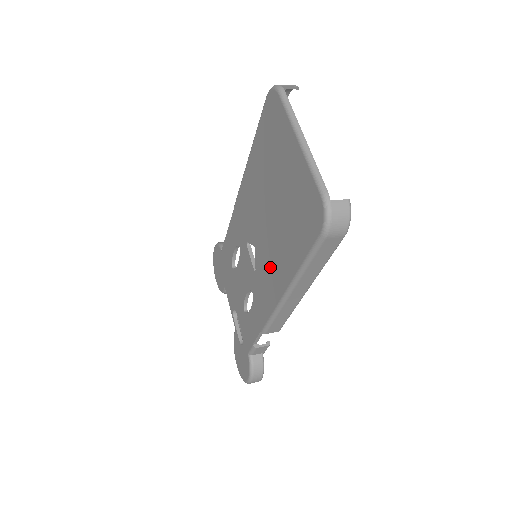
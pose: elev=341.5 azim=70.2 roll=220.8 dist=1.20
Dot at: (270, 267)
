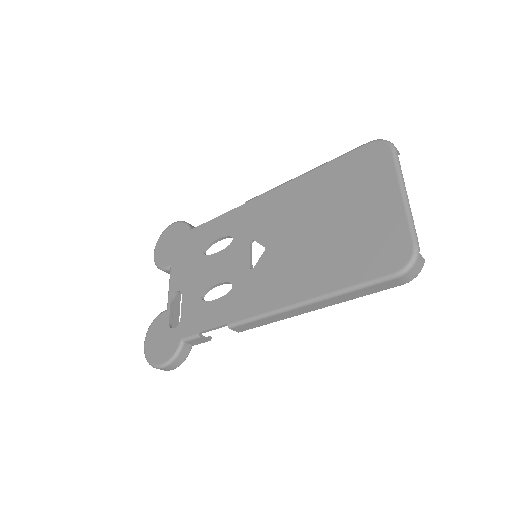
Dot at: (286, 273)
